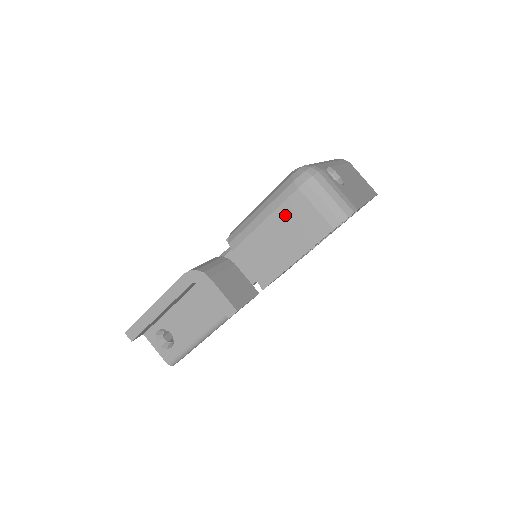
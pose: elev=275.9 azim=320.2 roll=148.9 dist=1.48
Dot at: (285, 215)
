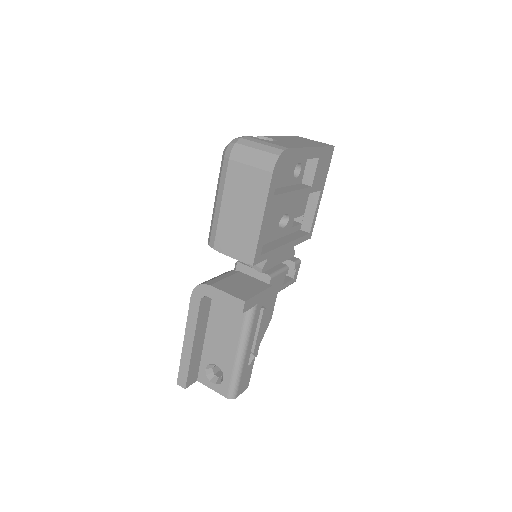
Dot at: (232, 188)
